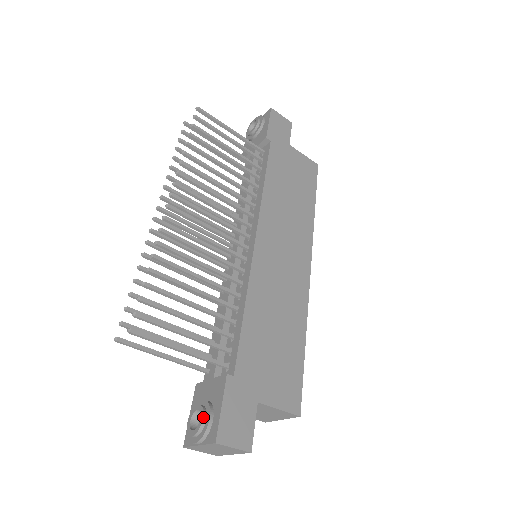
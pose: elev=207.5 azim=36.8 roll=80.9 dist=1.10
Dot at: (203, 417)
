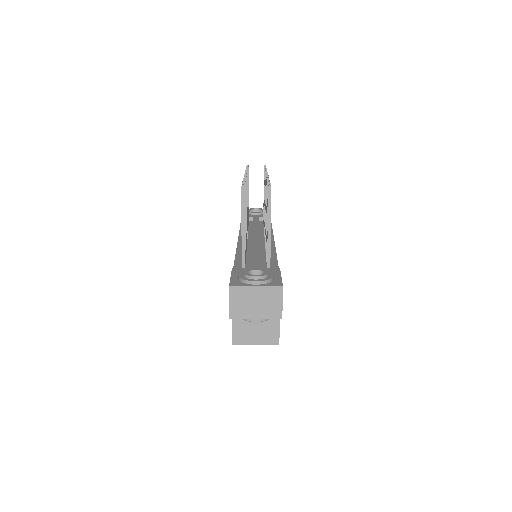
Dot at: occluded
